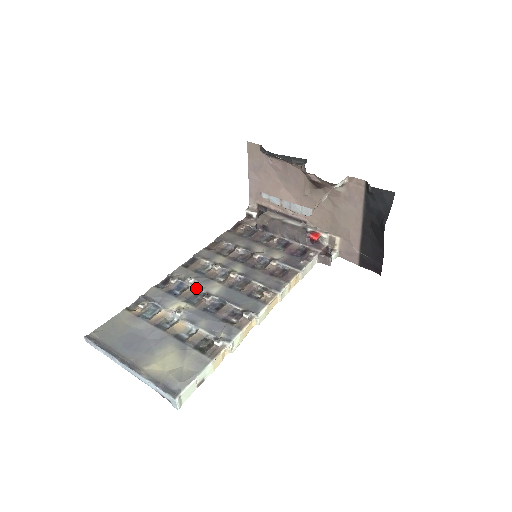
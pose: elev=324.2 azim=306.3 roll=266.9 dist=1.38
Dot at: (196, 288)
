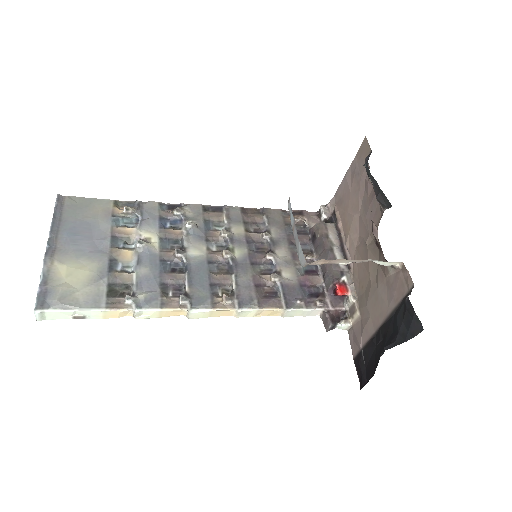
Dot at: (183, 235)
